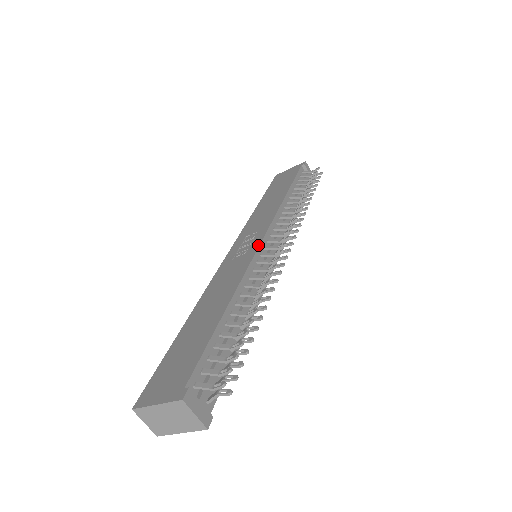
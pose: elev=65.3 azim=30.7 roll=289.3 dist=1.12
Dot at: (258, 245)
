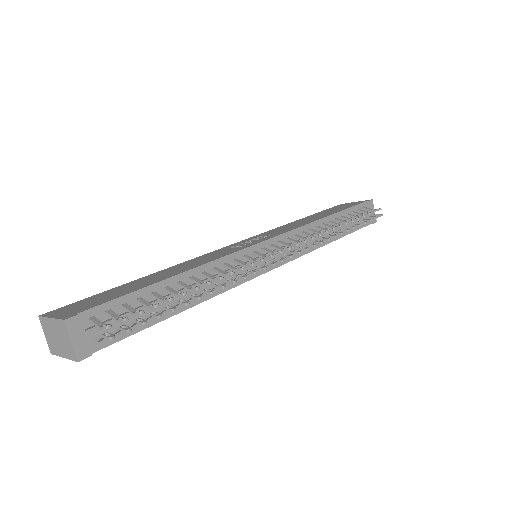
Dot at: (256, 243)
